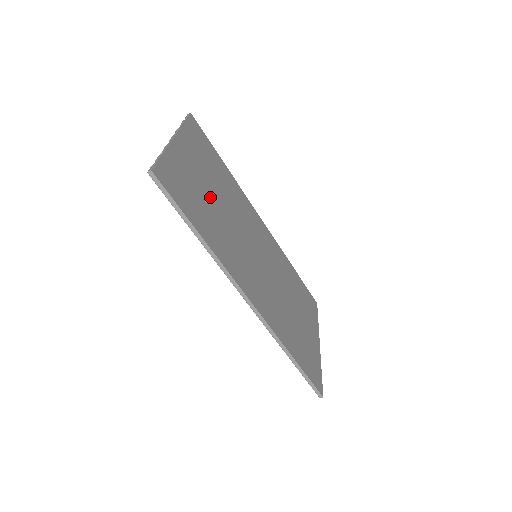
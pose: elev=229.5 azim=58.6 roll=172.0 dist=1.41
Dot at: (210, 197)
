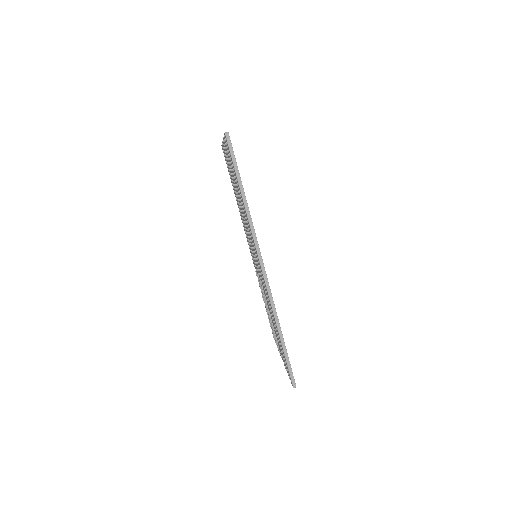
Dot at: occluded
